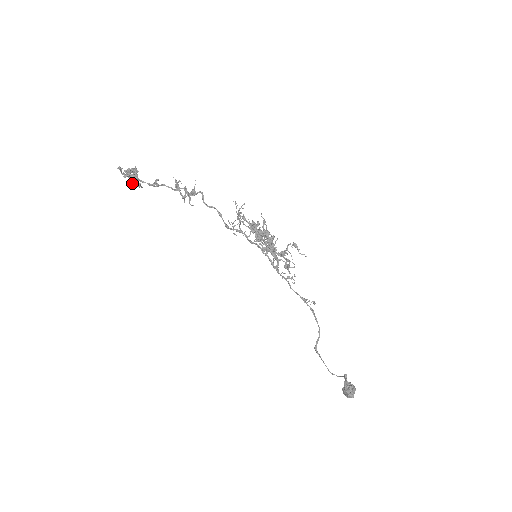
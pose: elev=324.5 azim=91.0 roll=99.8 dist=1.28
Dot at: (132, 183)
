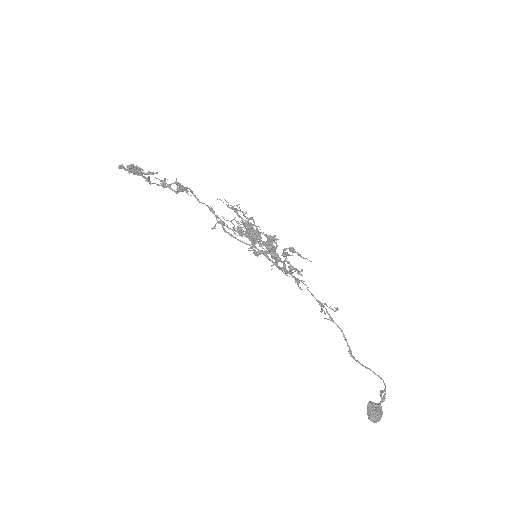
Dot at: (140, 175)
